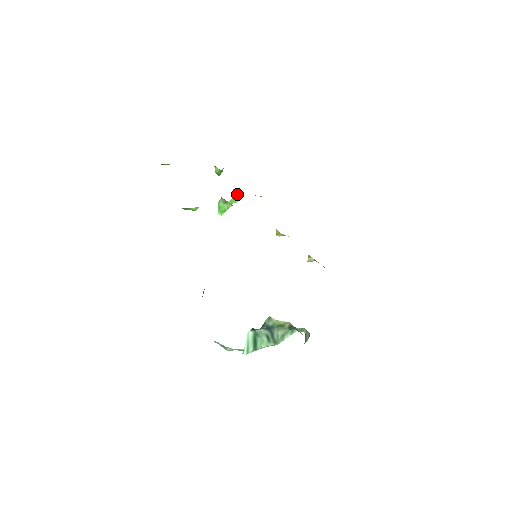
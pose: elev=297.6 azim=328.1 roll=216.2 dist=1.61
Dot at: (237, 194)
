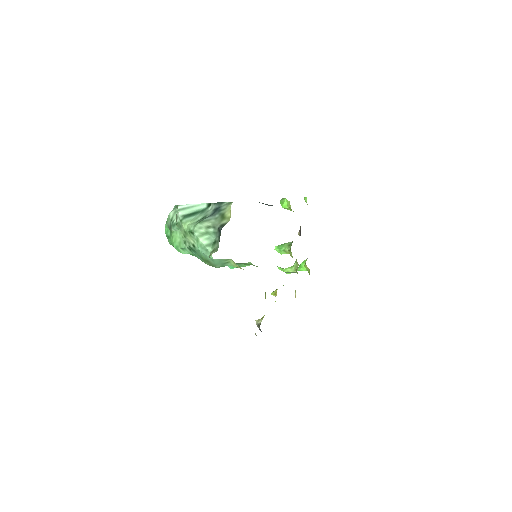
Dot at: (294, 267)
